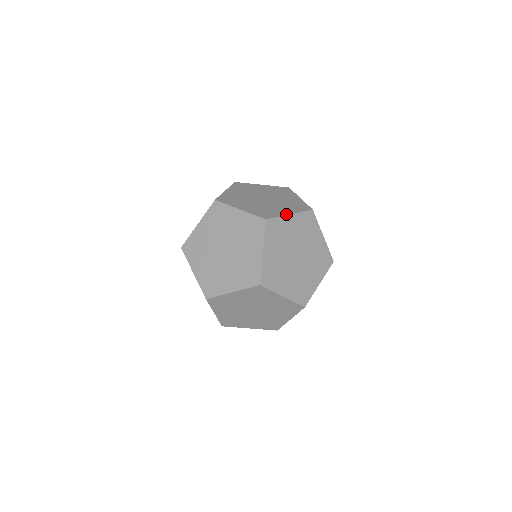
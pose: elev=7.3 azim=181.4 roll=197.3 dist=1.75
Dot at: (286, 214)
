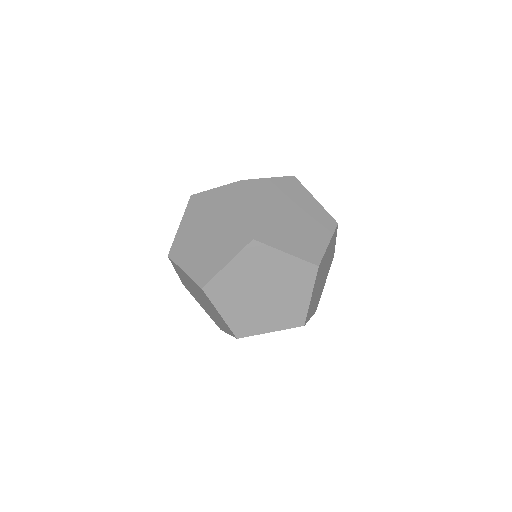
Dot at: (326, 245)
